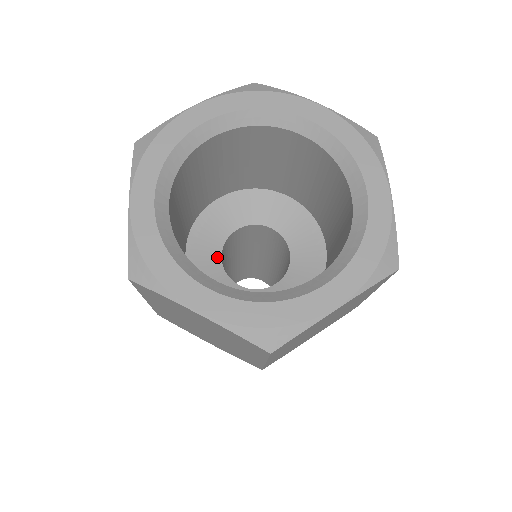
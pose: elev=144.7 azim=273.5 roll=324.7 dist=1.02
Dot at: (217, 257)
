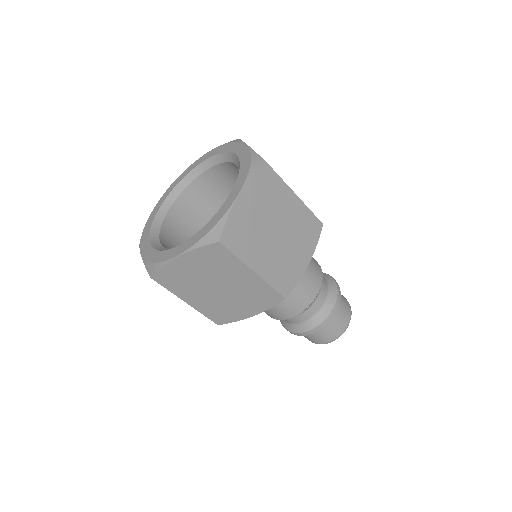
Dot at: occluded
